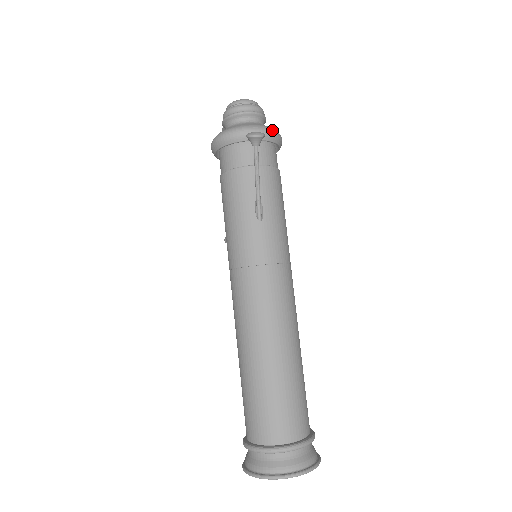
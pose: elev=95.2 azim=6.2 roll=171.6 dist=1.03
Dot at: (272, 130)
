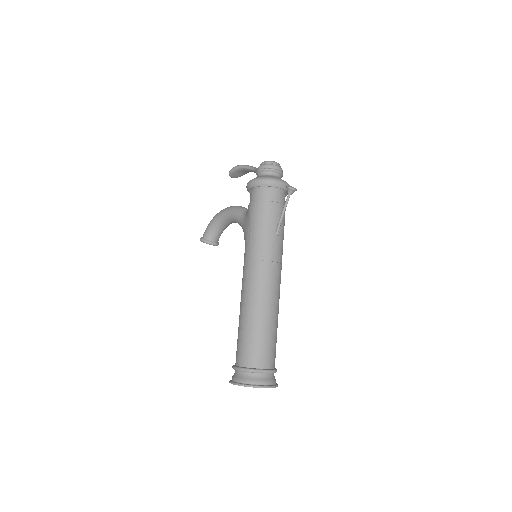
Dot at: occluded
